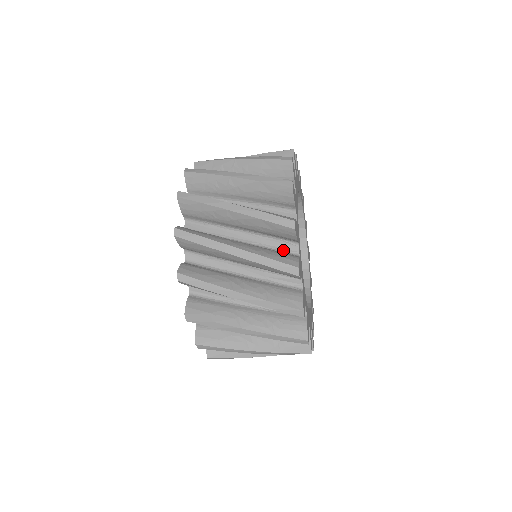
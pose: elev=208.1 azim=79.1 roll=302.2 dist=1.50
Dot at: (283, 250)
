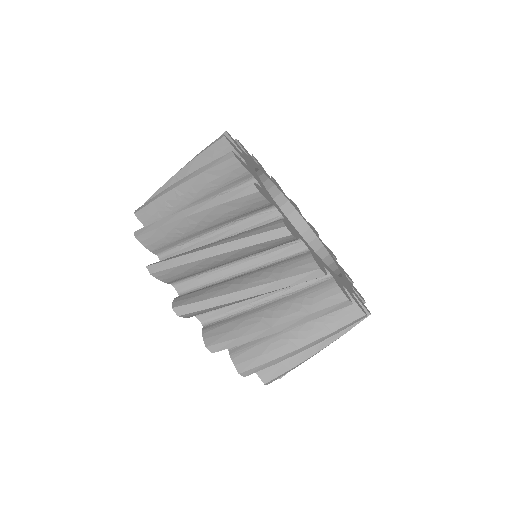
Dot at: occluded
